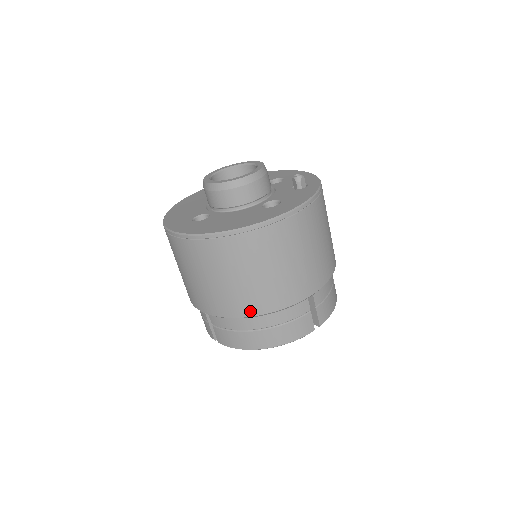
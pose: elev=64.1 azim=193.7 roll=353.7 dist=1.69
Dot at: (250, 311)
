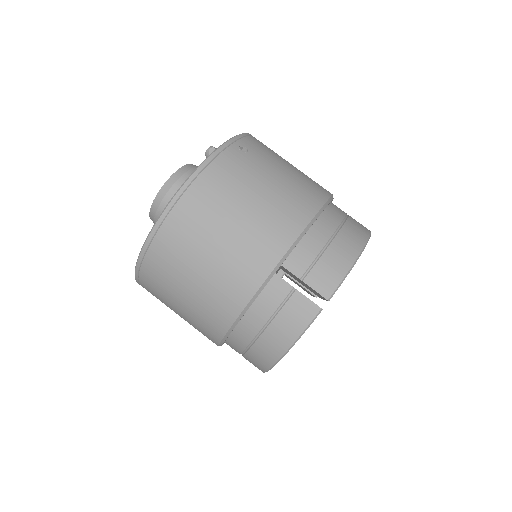
Dot at: (222, 325)
